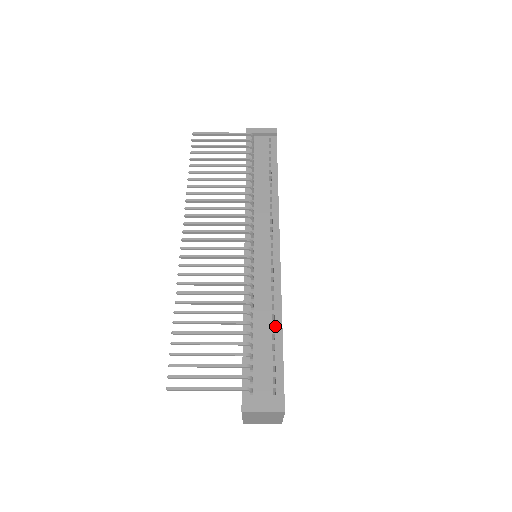
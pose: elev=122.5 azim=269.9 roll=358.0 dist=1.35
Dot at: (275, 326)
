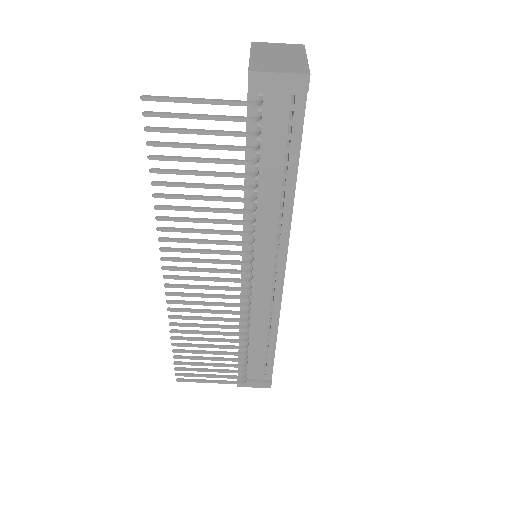
Dot at: (270, 340)
